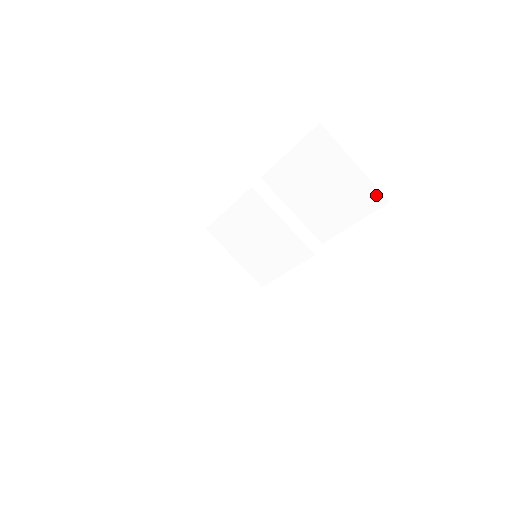
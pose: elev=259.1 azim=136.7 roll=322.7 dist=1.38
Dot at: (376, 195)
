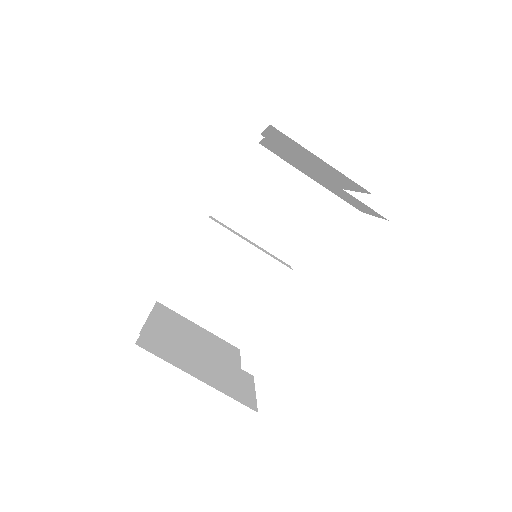
Dot at: occluded
